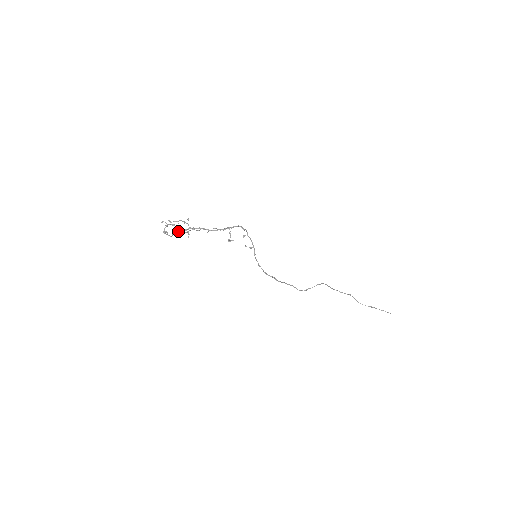
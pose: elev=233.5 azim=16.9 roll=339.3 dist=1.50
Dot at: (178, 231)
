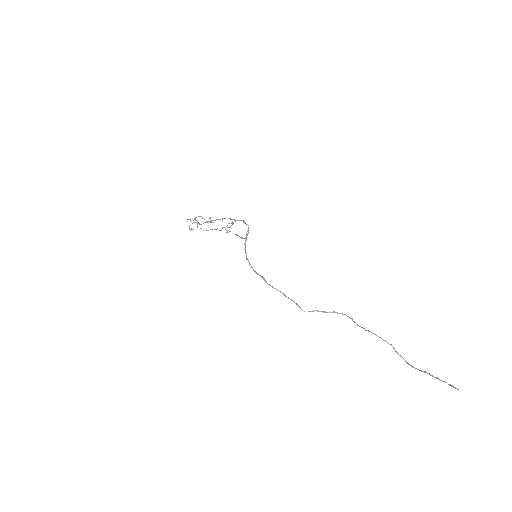
Dot at: (201, 229)
